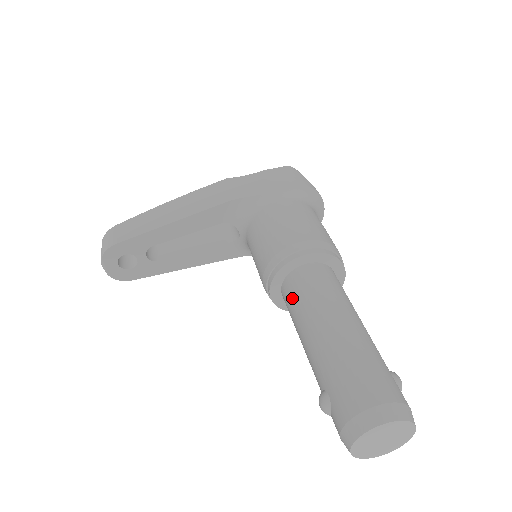
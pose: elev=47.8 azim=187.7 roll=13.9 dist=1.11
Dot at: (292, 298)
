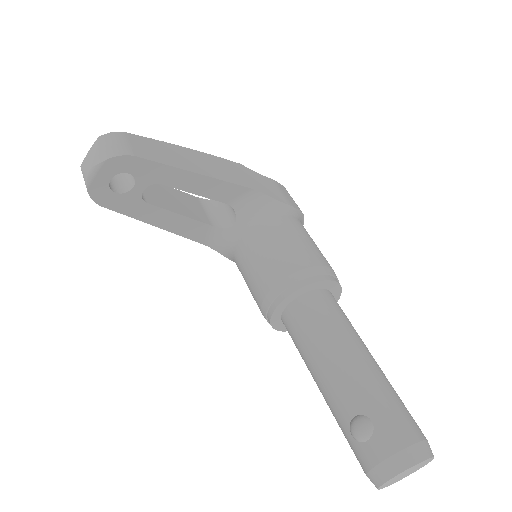
Dot at: (317, 316)
